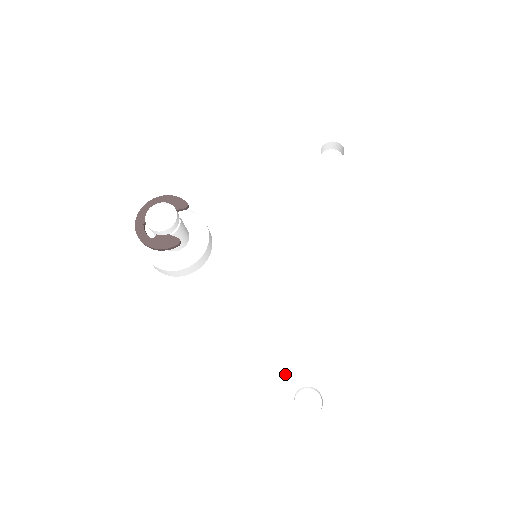
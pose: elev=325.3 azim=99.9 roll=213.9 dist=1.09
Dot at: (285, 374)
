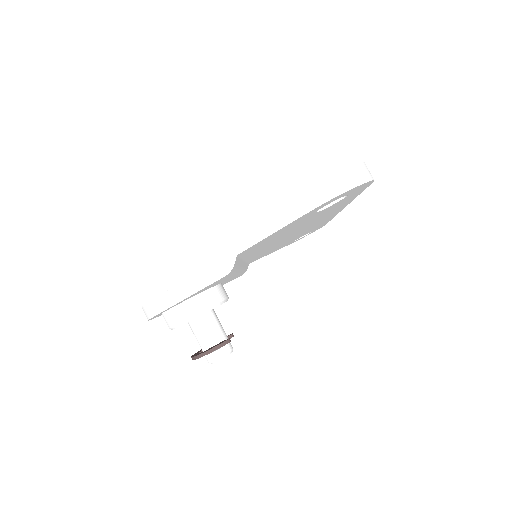
Dot at: occluded
